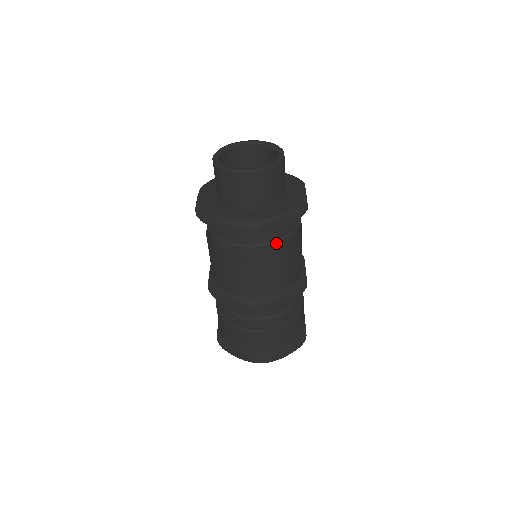
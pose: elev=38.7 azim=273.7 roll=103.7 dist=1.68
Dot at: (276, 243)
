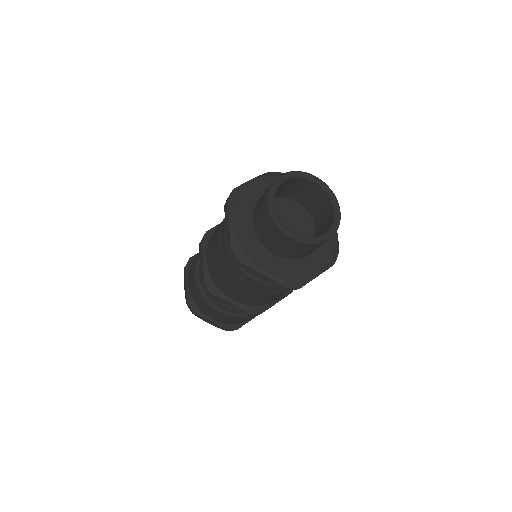
Dot at: occluded
